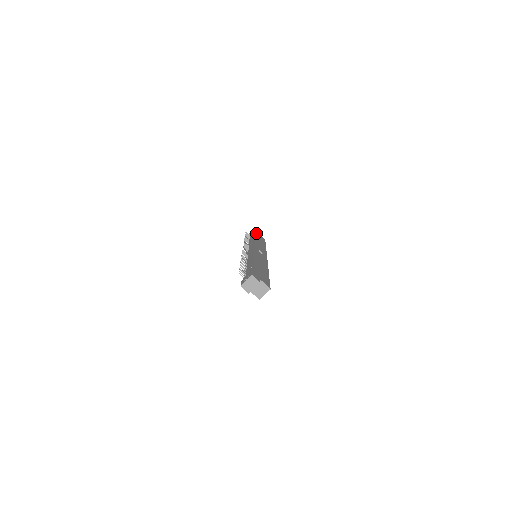
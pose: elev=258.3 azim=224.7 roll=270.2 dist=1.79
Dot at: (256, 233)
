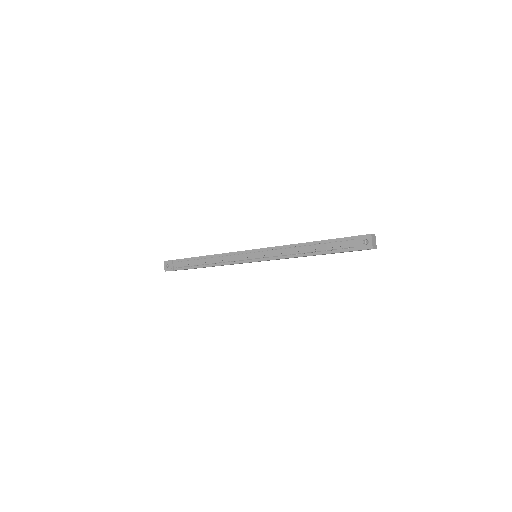
Dot at: (184, 259)
